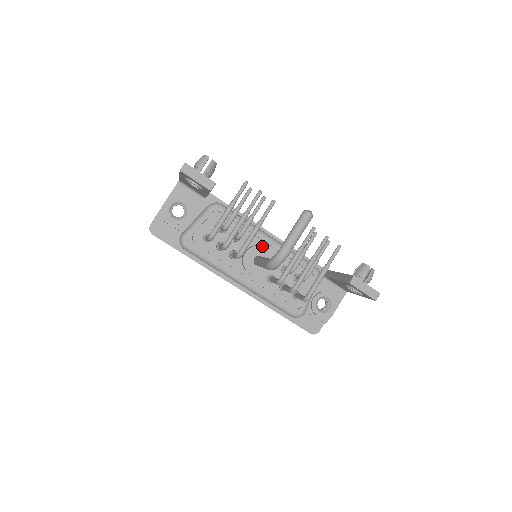
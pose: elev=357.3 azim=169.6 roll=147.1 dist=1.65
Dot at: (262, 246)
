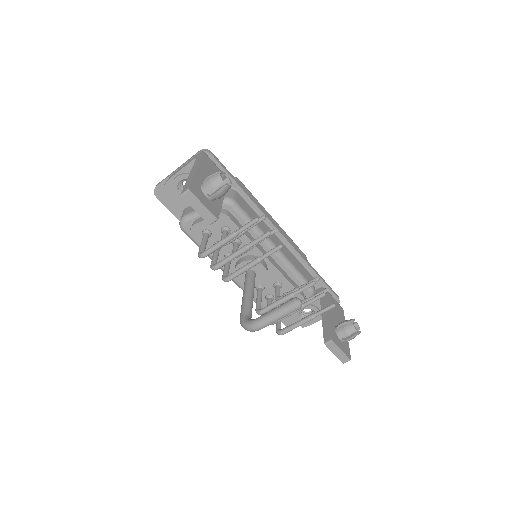
Dot at: (260, 263)
